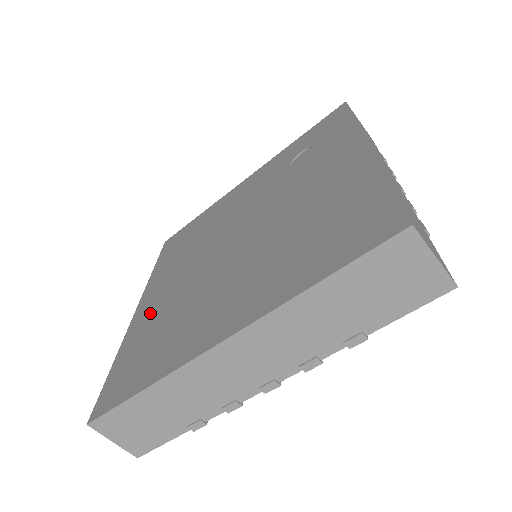
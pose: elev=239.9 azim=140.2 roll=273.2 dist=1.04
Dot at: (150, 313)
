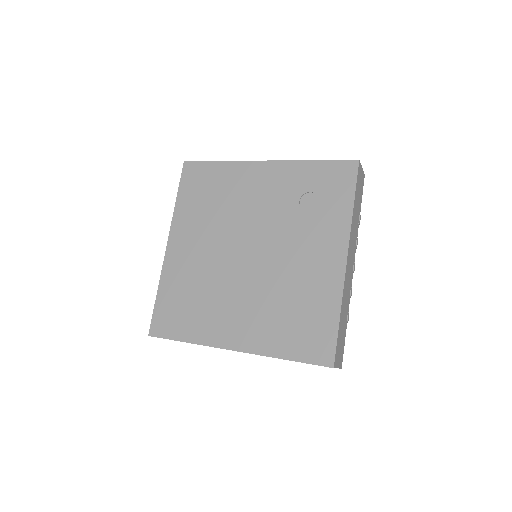
Dot at: (181, 266)
